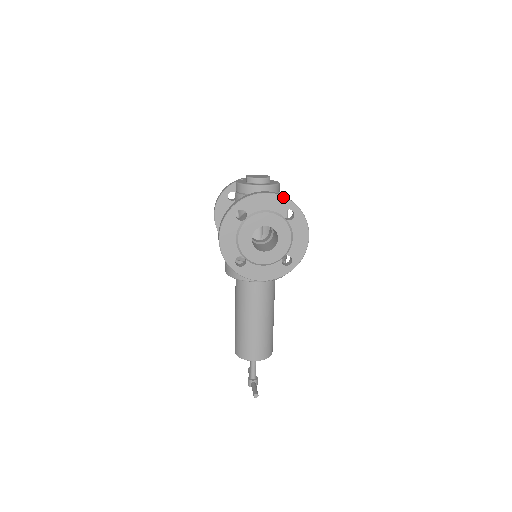
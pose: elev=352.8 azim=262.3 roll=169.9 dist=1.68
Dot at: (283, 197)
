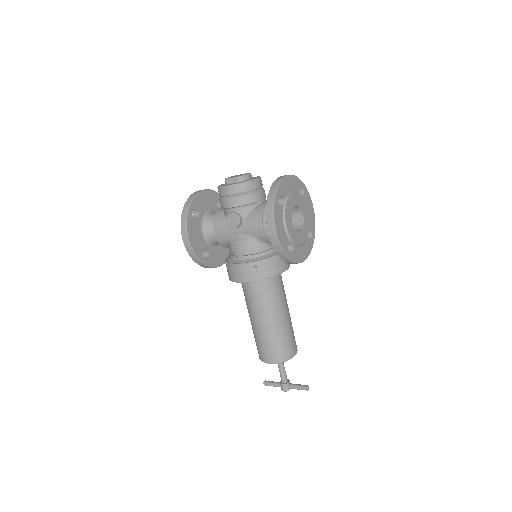
Dot at: (295, 176)
